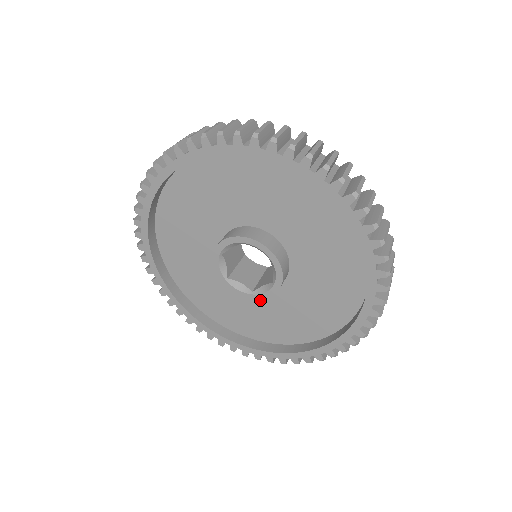
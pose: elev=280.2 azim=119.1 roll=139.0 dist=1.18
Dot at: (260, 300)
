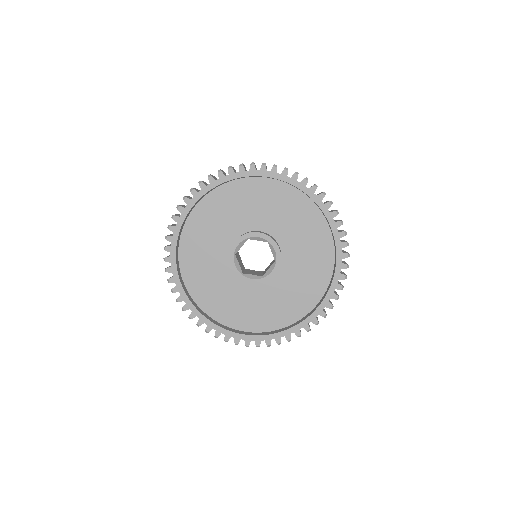
Dot at: (267, 290)
